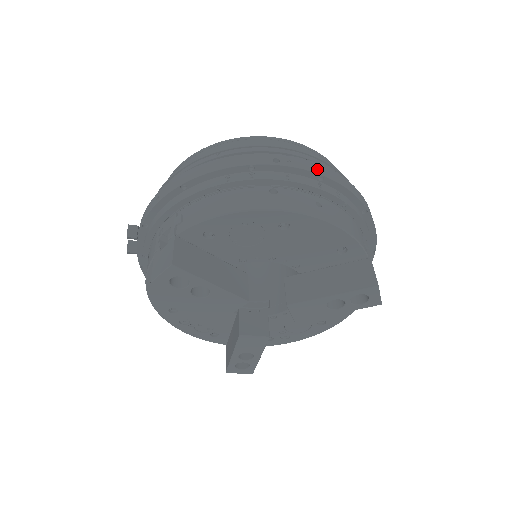
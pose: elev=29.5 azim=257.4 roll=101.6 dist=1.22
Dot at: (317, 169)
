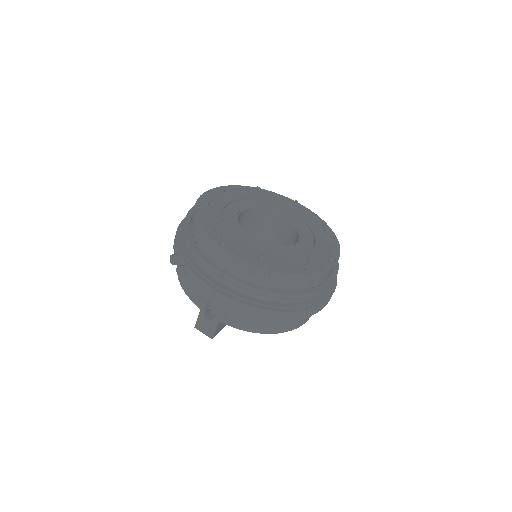
Dot at: (317, 311)
